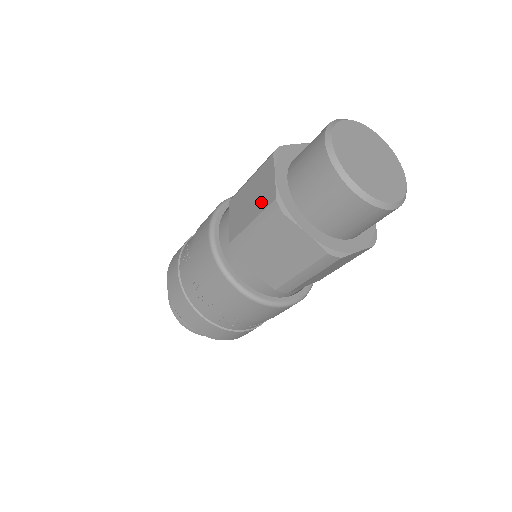
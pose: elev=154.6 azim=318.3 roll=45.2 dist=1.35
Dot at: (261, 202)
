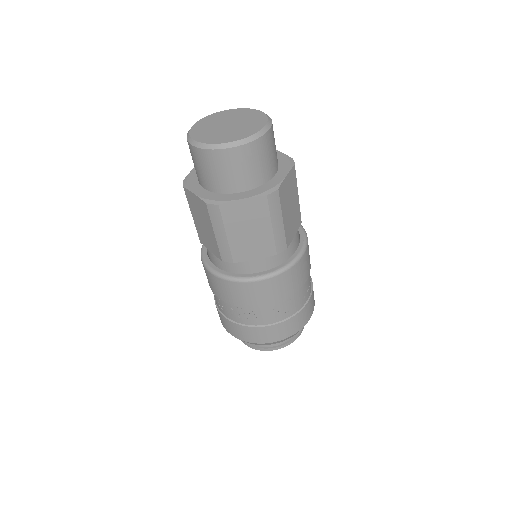
Dot at: (205, 216)
